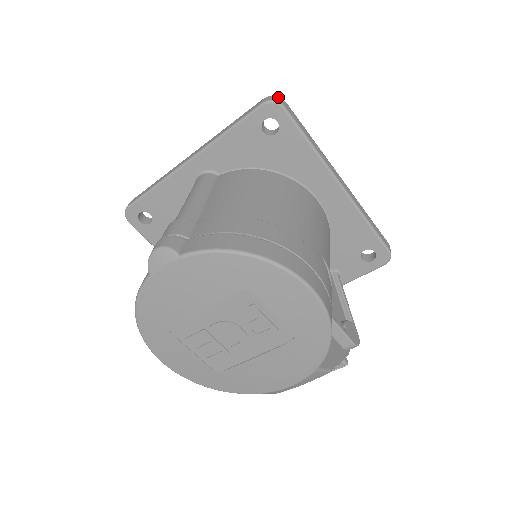
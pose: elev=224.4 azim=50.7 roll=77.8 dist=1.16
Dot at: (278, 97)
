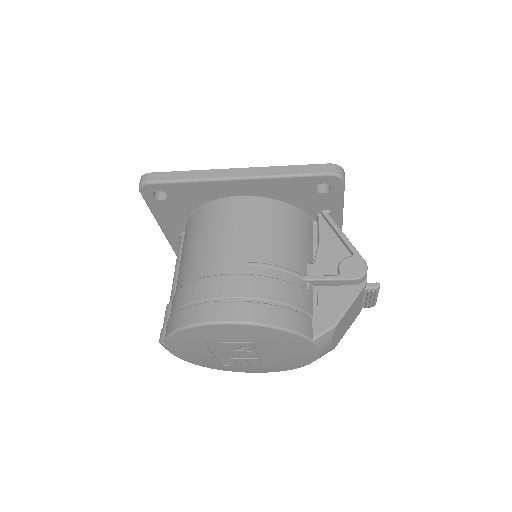
Dot at: (143, 176)
